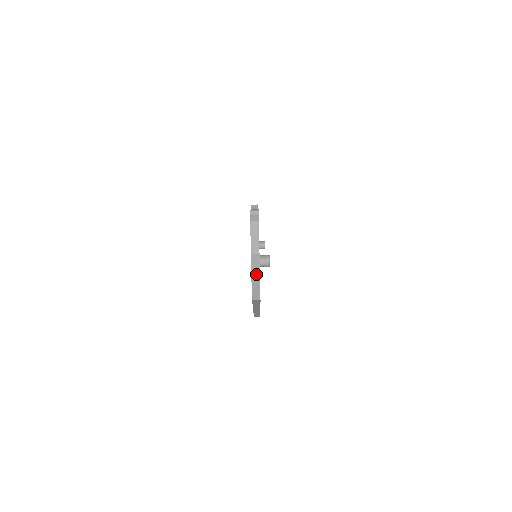
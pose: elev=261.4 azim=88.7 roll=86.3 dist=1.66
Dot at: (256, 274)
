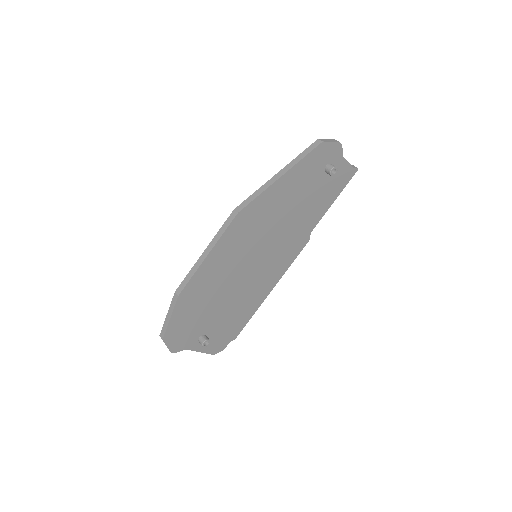
Dot at: (339, 142)
